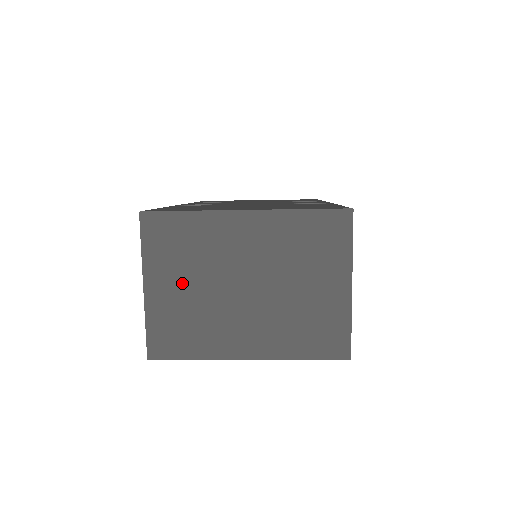
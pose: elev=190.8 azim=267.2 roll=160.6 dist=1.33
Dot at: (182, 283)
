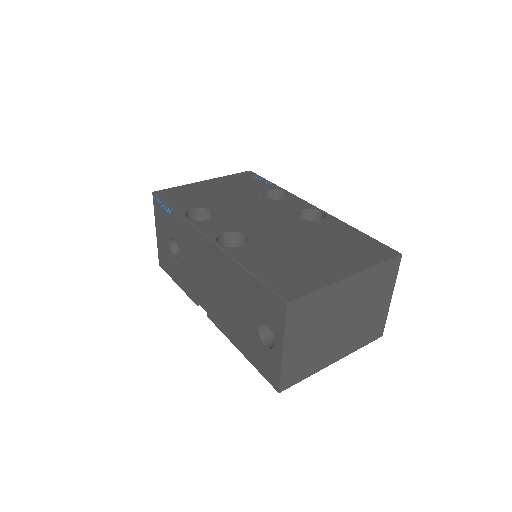
Dot at: (307, 337)
